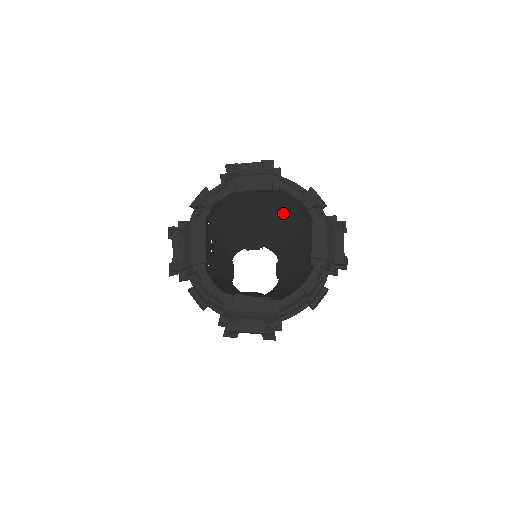
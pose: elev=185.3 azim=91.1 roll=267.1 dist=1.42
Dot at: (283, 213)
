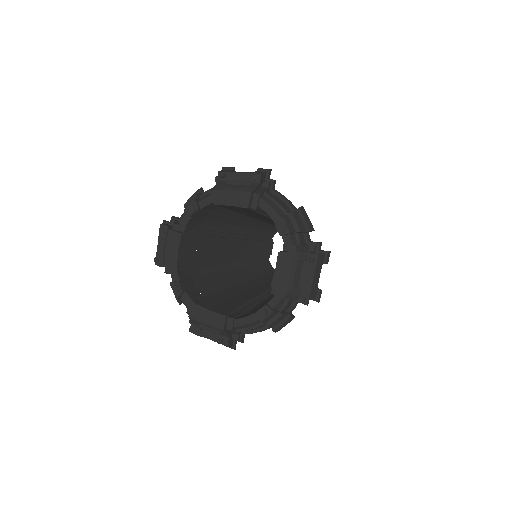
Dot at: occluded
